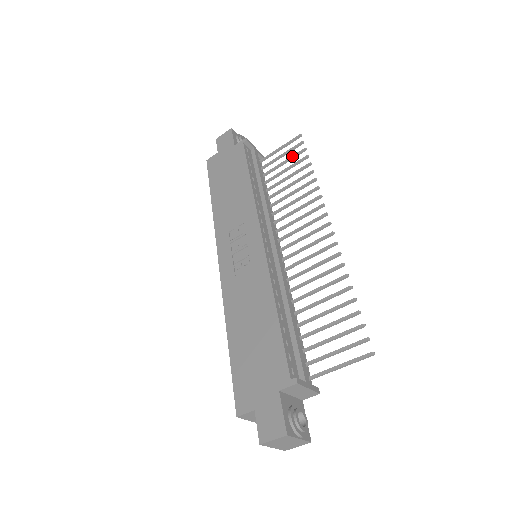
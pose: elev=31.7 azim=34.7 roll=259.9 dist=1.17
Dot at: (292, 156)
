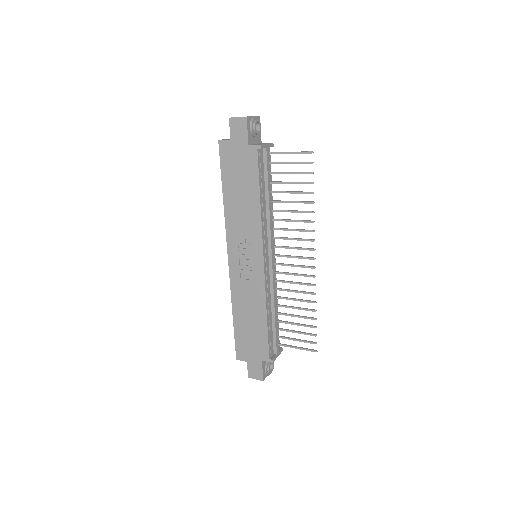
Dot at: (299, 173)
